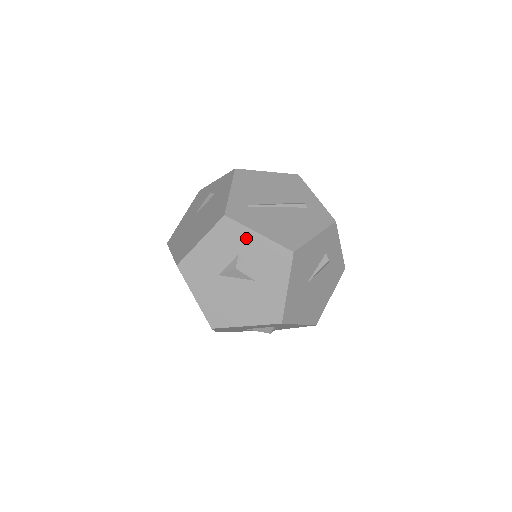
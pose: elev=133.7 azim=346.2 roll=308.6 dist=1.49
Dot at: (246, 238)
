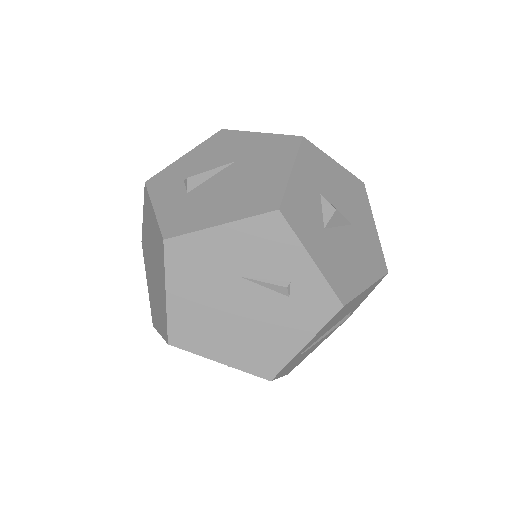
Dot at: occluded
